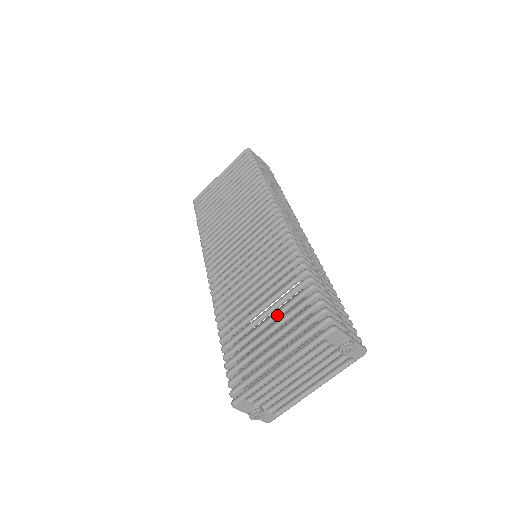
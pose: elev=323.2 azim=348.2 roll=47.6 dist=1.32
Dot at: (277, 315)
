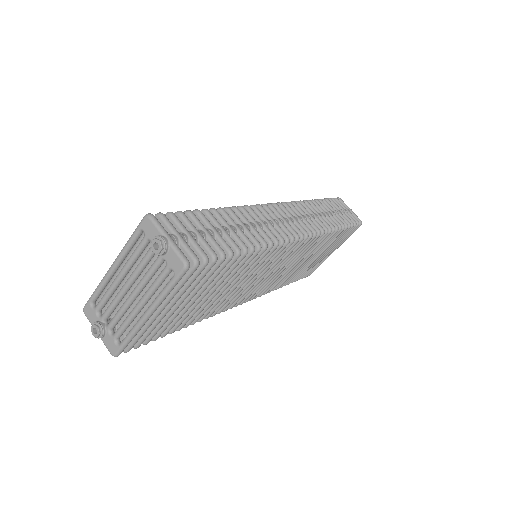
Dot at: occluded
